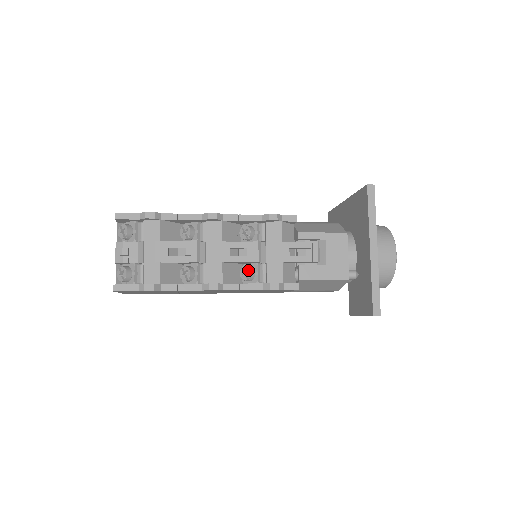
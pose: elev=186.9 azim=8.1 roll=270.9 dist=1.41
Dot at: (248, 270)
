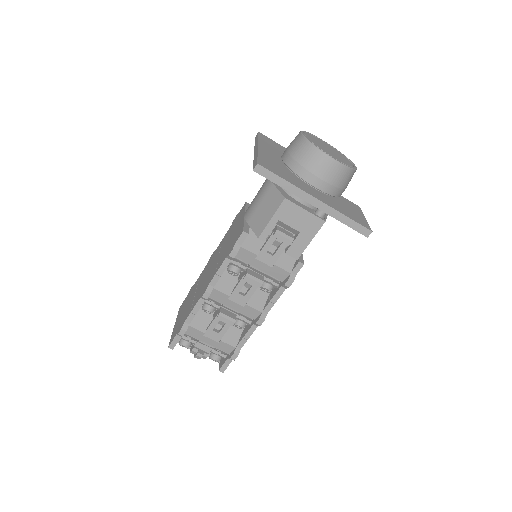
Dot at: (264, 288)
